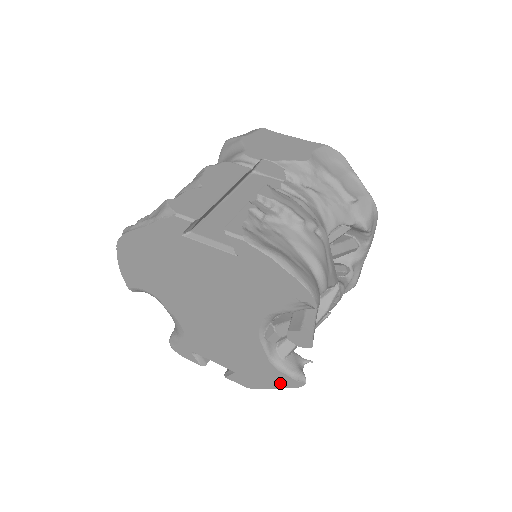
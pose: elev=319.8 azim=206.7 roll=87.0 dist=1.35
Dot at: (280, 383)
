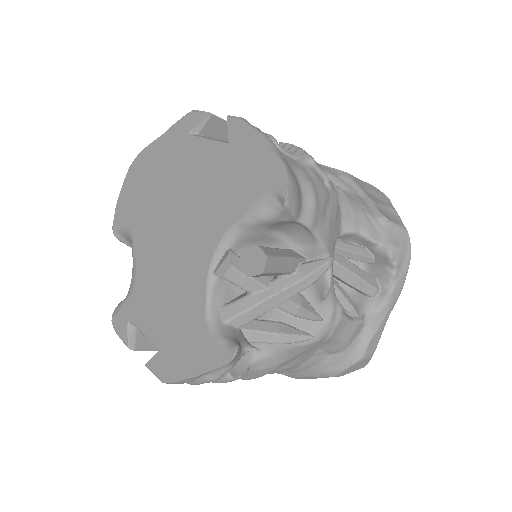
Dot at: (204, 361)
